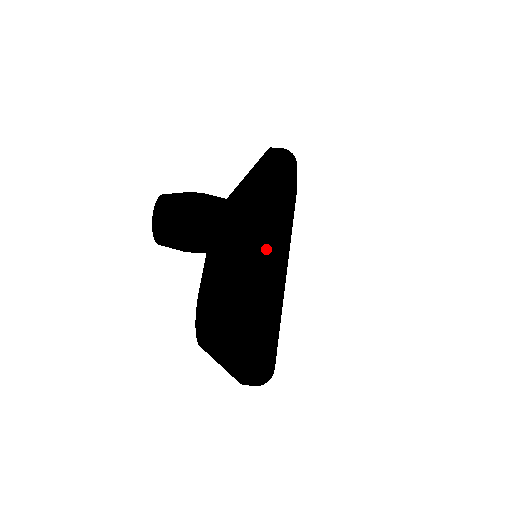
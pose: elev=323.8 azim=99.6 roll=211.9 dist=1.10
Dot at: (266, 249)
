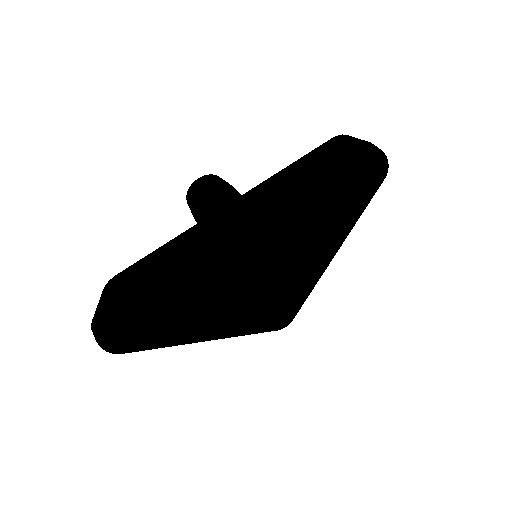
Dot at: (136, 314)
